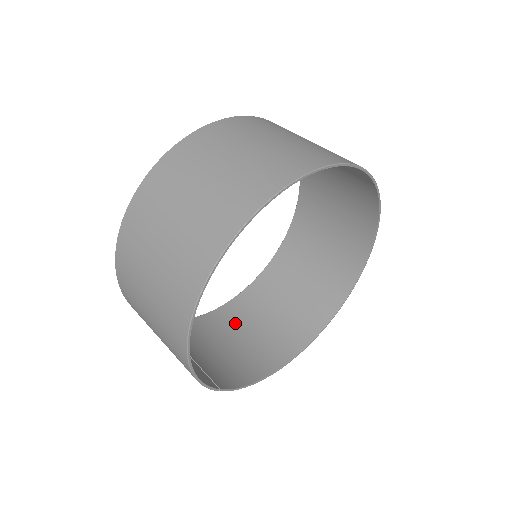
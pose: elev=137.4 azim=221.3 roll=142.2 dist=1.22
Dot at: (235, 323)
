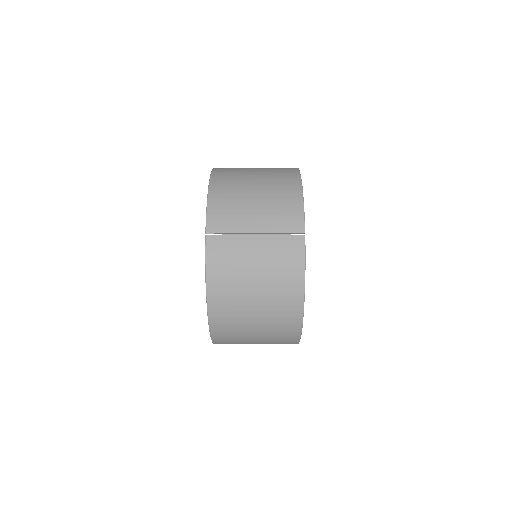
Dot at: (235, 313)
